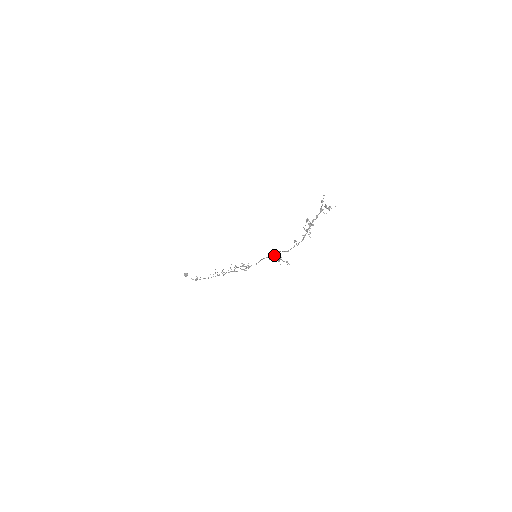
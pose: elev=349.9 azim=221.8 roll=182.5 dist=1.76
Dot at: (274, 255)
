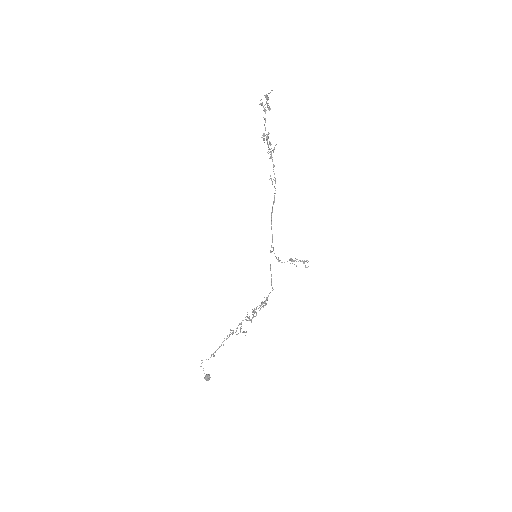
Dot at: (272, 236)
